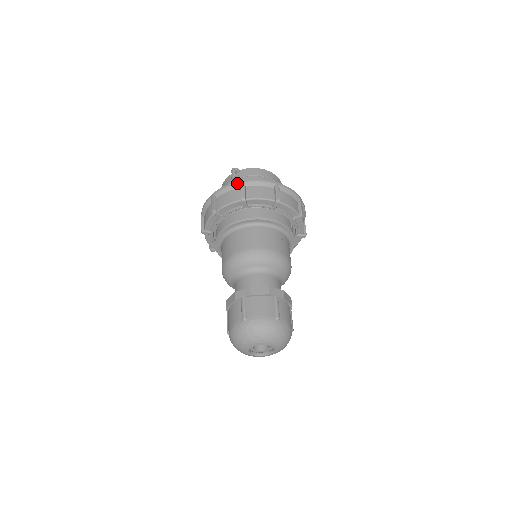
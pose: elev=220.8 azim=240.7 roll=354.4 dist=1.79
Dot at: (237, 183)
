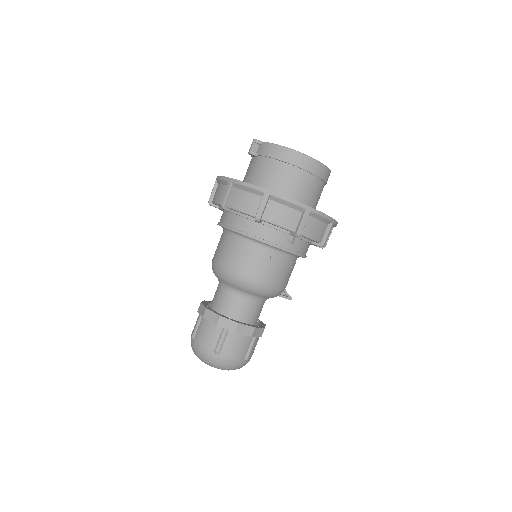
Dot at: (226, 180)
